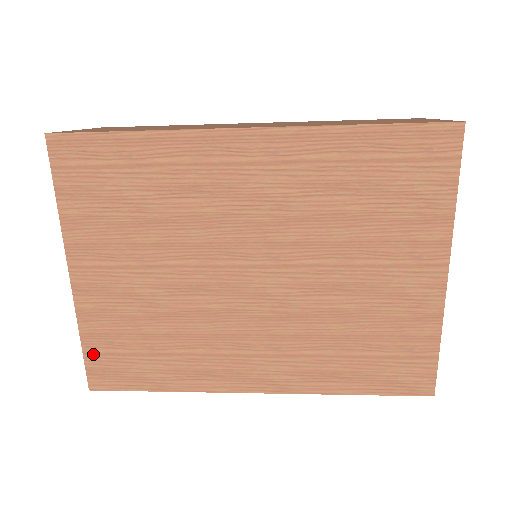
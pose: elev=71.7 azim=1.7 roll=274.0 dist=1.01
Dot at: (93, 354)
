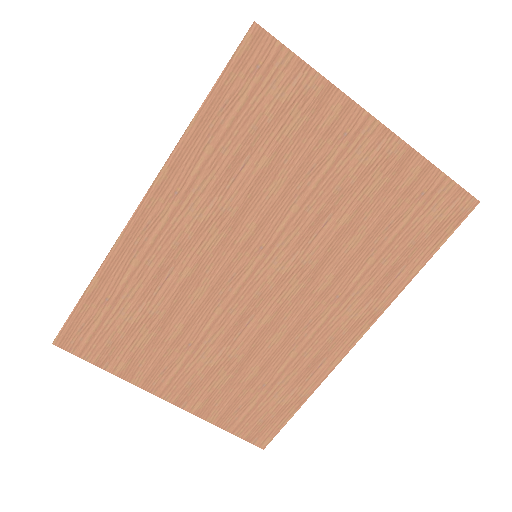
Dot at: (237, 428)
